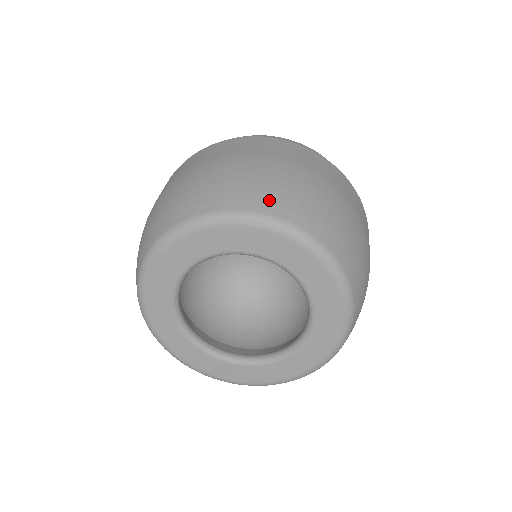
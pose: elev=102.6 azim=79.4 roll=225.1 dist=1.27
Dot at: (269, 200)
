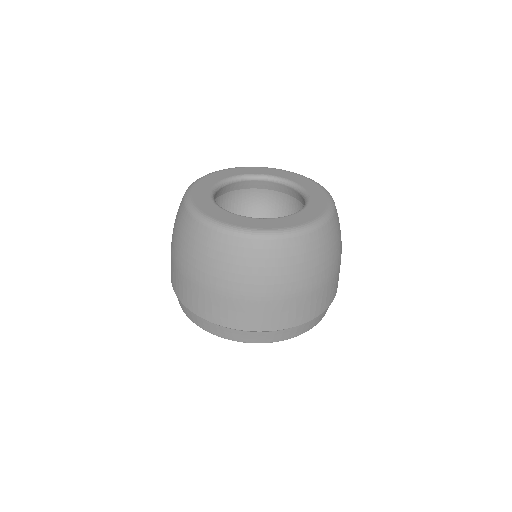
Dot at: occluded
